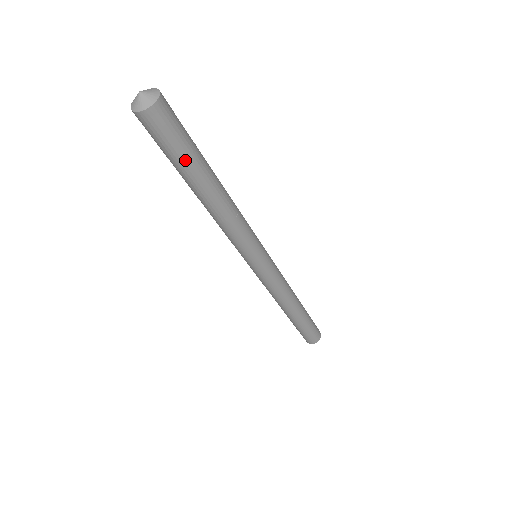
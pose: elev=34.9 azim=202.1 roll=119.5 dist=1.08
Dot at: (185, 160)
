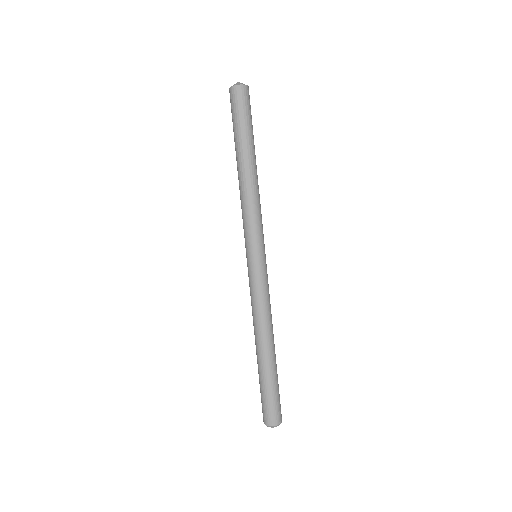
Dot at: (238, 129)
